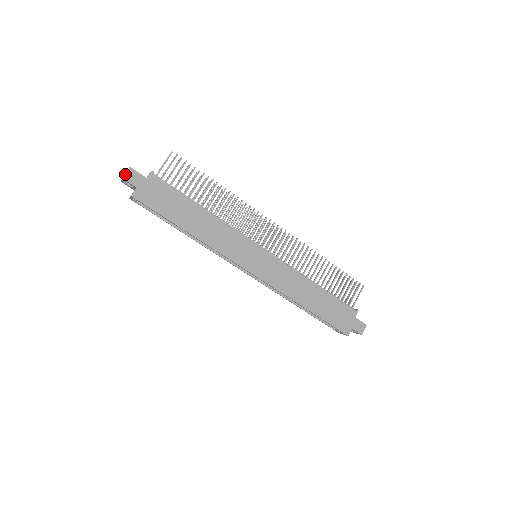
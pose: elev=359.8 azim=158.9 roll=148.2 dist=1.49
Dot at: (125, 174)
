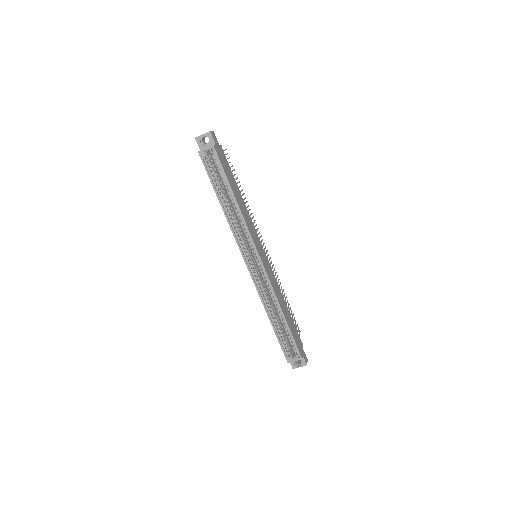
Dot at: (211, 131)
